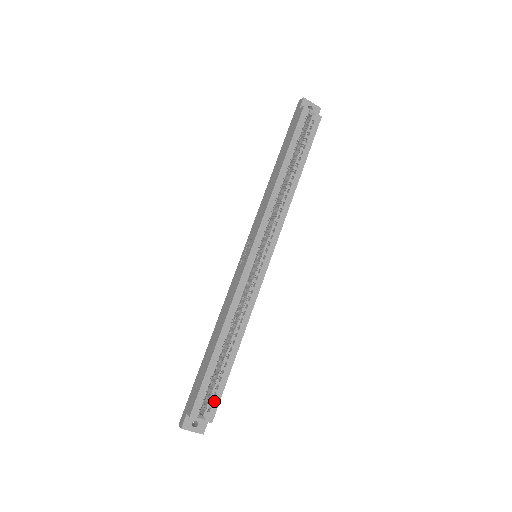
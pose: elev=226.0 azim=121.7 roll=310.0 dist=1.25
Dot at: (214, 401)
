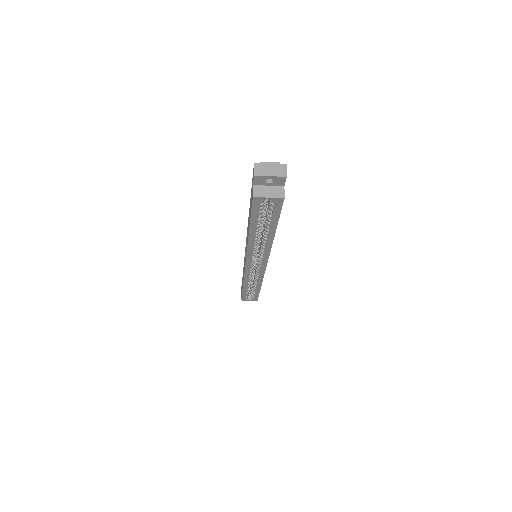
Dot at: (254, 297)
